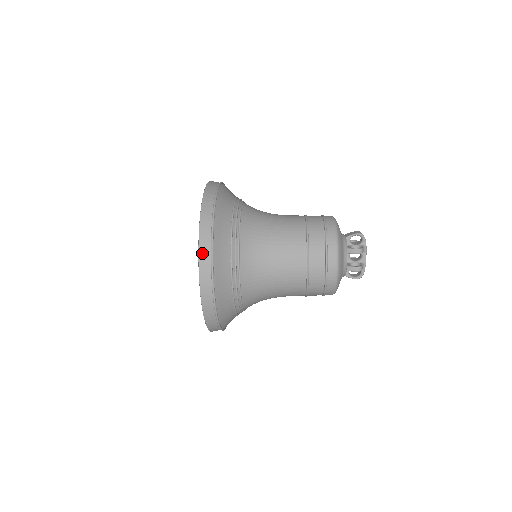
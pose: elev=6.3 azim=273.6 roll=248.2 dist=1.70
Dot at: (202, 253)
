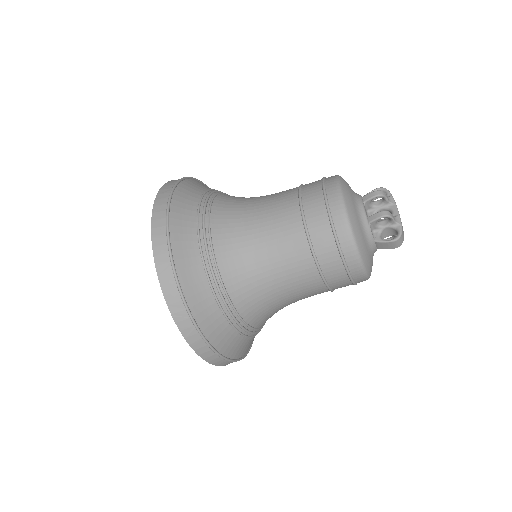
Dot at: (160, 197)
